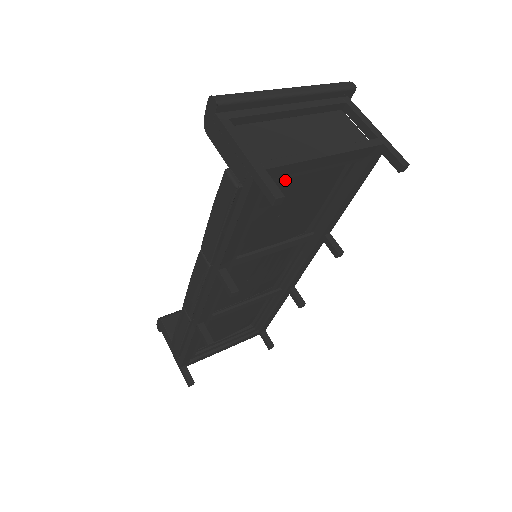
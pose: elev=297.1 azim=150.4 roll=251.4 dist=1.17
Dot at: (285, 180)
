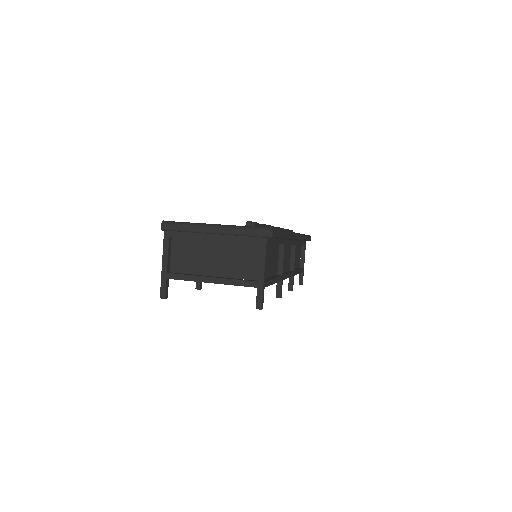
Dot at: occluded
